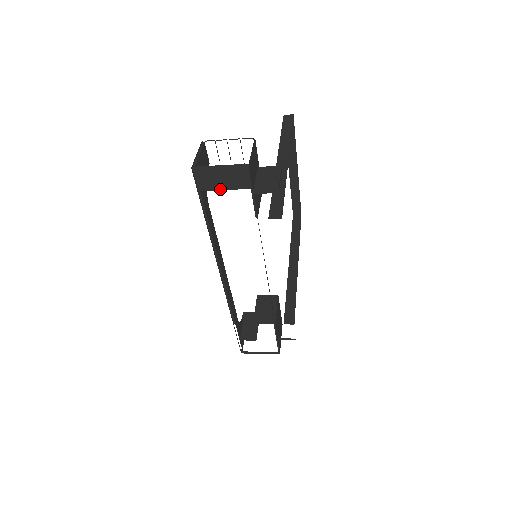
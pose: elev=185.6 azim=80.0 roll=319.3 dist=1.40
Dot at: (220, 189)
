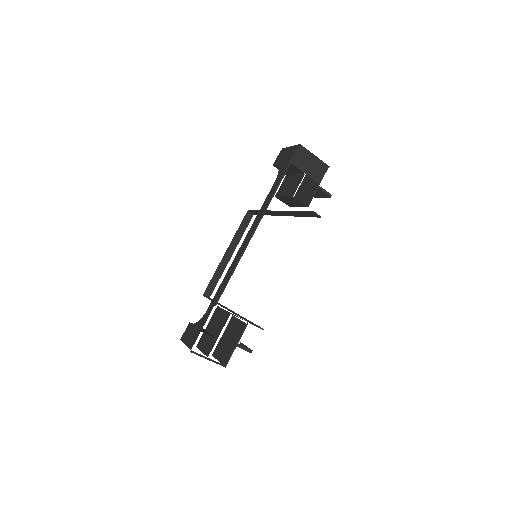
Dot at: (303, 171)
